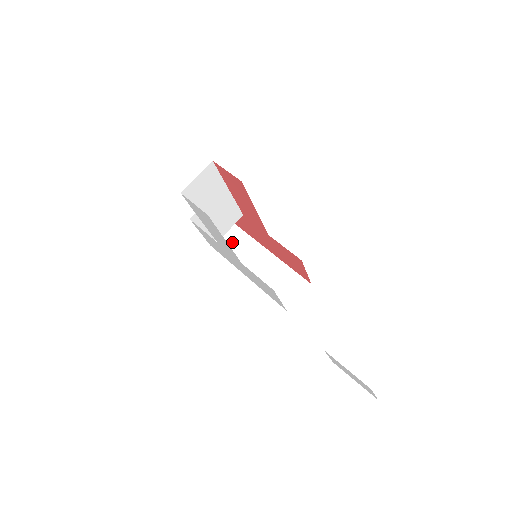
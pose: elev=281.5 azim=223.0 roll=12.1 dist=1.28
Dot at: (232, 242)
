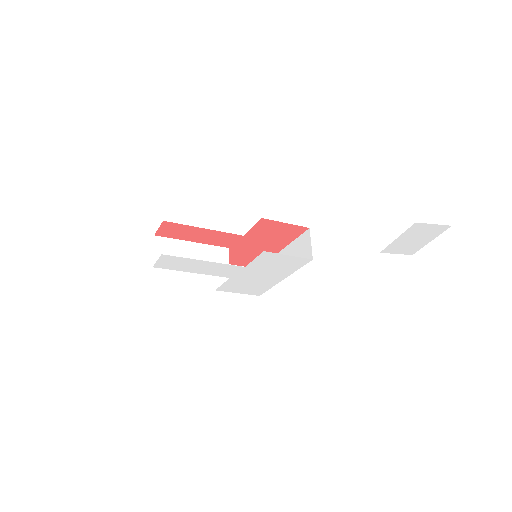
Dot at: occluded
